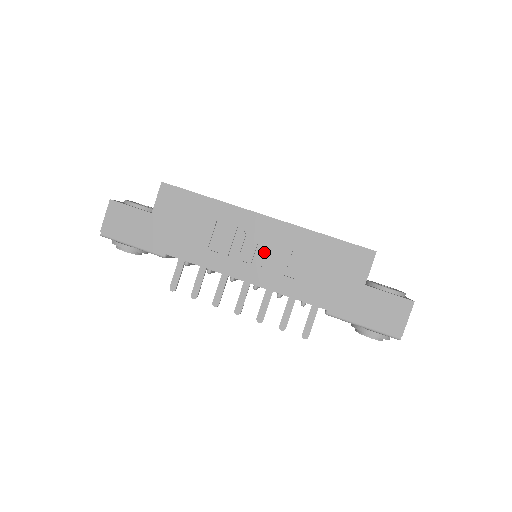
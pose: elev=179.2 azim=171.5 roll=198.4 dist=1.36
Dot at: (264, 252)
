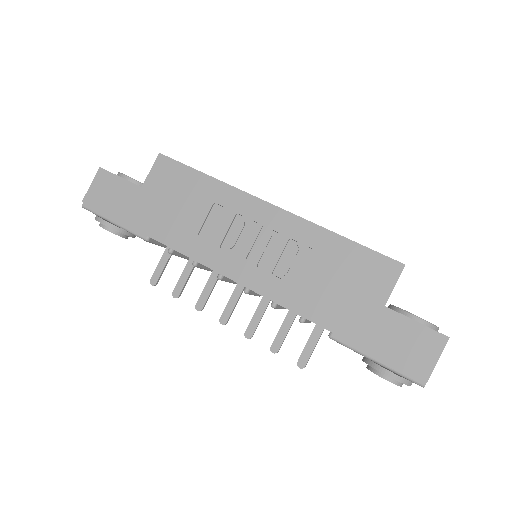
Dot at: (263, 248)
